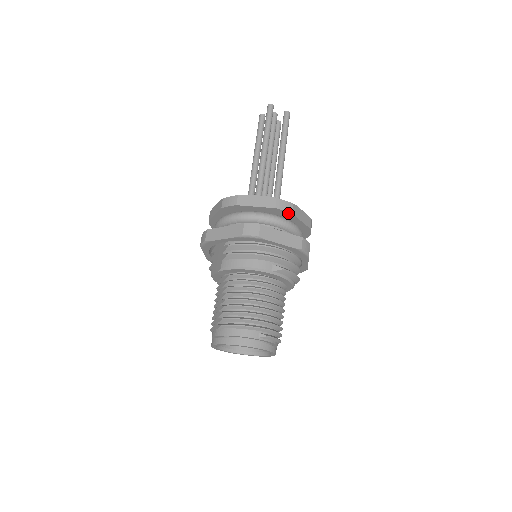
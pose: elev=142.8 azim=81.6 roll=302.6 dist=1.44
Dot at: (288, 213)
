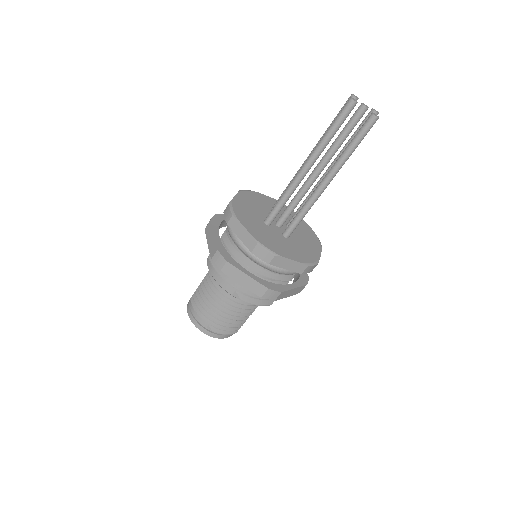
Dot at: (266, 261)
